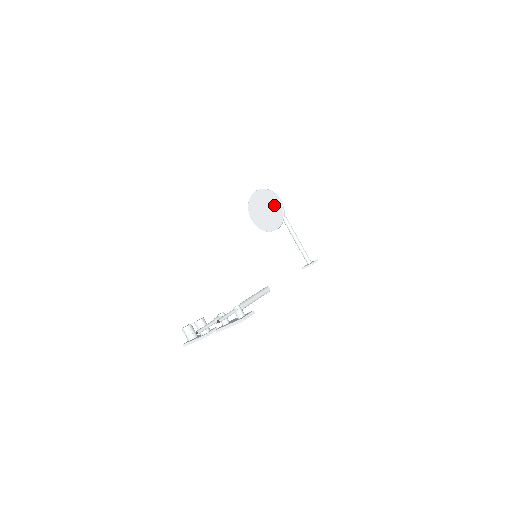
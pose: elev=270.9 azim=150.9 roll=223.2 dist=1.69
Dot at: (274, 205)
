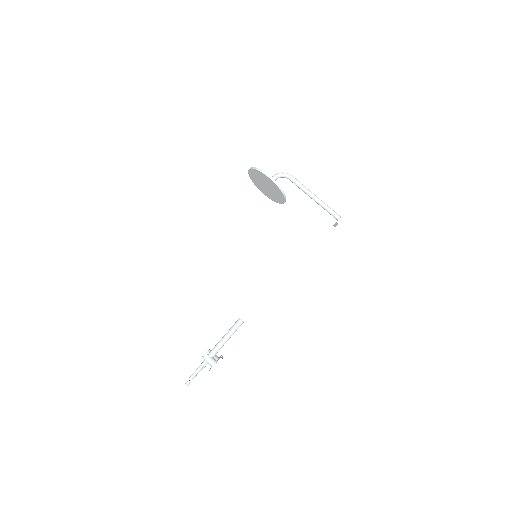
Dot at: (268, 182)
